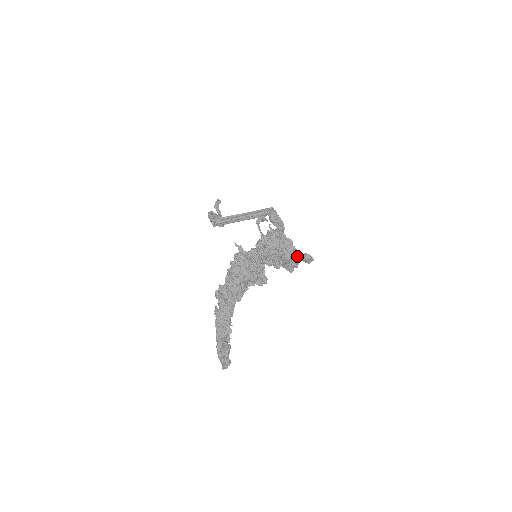
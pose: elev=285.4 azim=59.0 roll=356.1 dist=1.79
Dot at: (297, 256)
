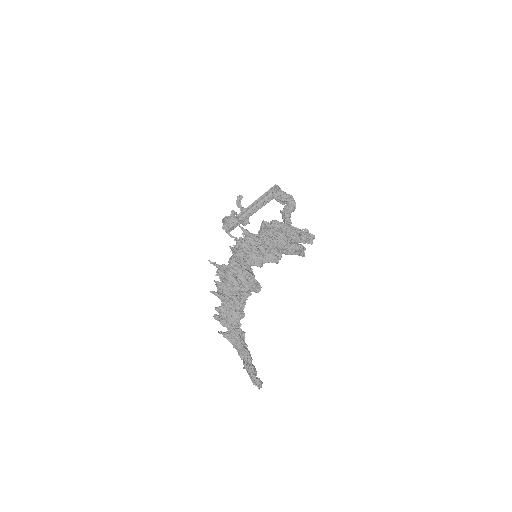
Dot at: occluded
